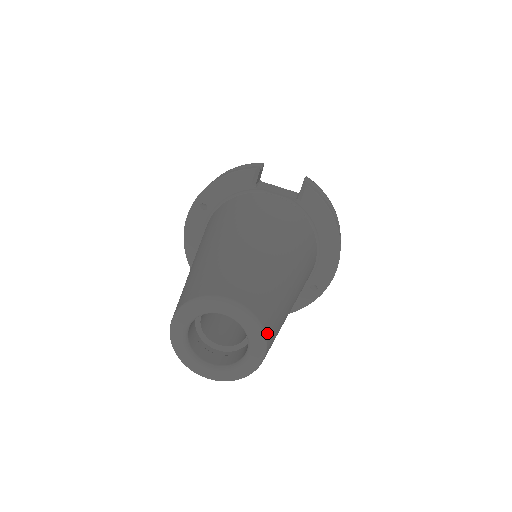
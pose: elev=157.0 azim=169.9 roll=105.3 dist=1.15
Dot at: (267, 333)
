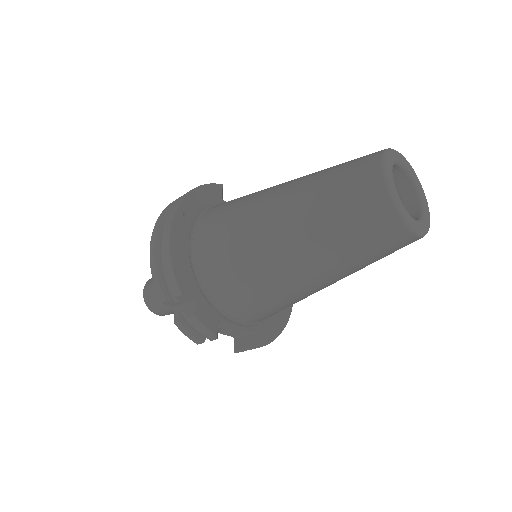
Dot at: occluded
